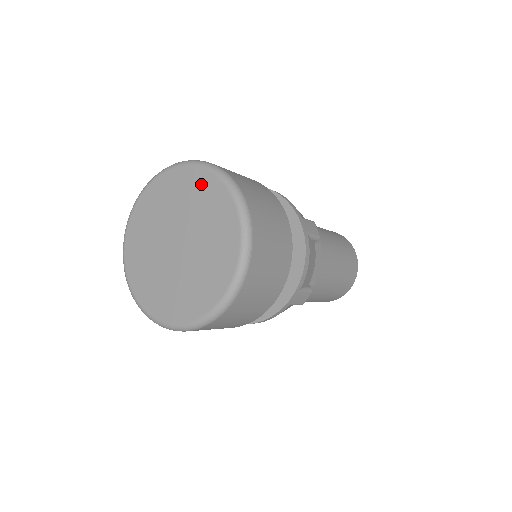
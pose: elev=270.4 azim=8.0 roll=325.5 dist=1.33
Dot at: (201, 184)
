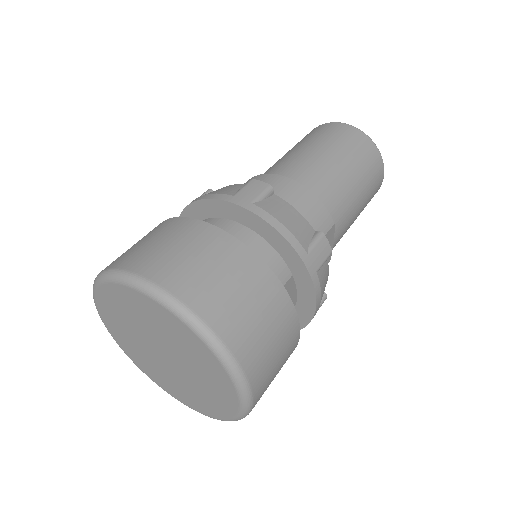
Dot at: (170, 322)
